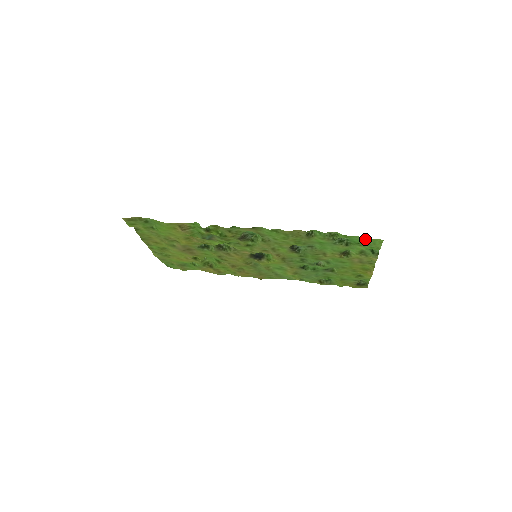
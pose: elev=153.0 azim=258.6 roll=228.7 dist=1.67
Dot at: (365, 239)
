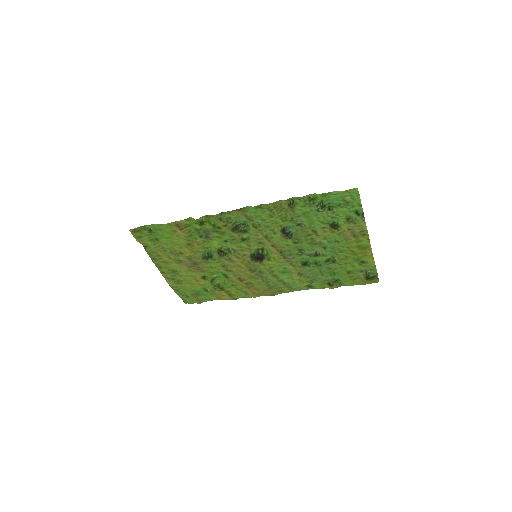
Dot at: (341, 193)
